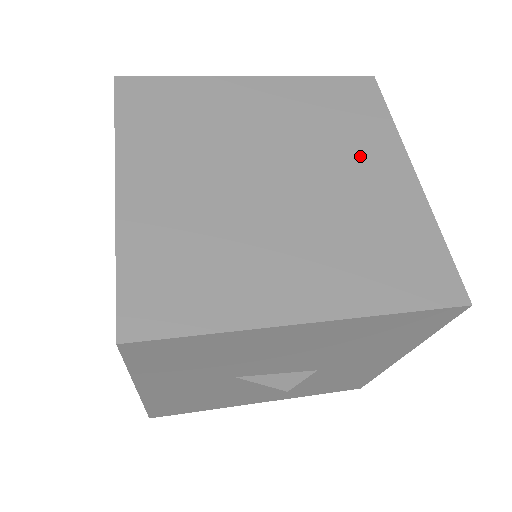
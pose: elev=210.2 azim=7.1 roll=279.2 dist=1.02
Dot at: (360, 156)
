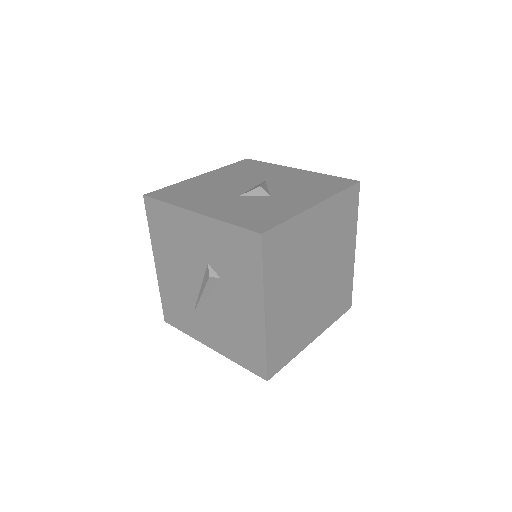
Dot at: (343, 248)
